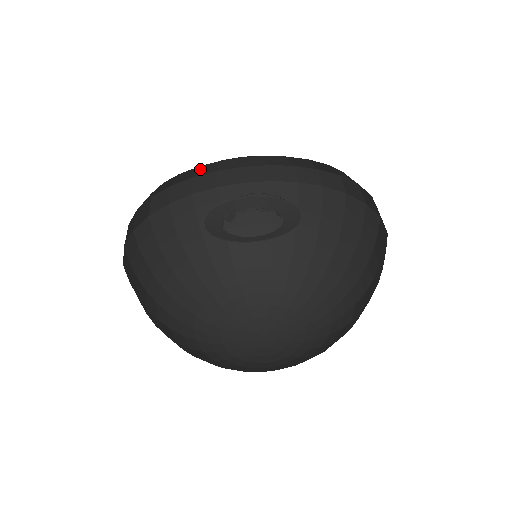
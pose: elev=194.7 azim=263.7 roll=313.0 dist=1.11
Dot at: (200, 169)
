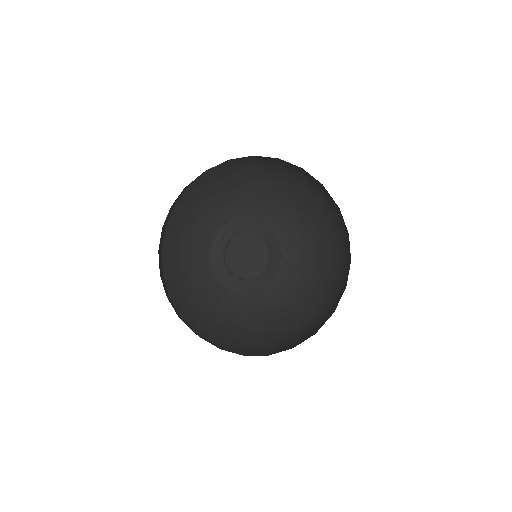
Dot at: occluded
